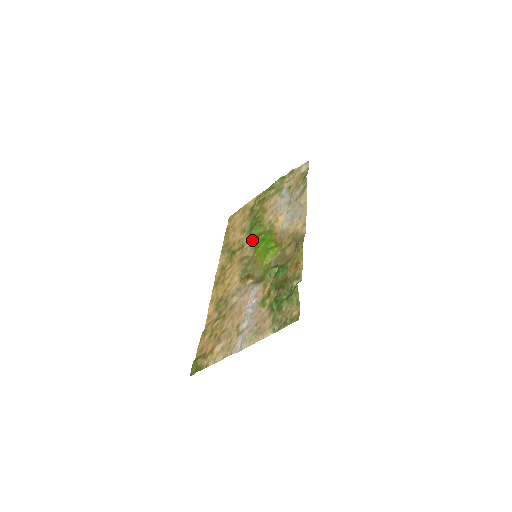
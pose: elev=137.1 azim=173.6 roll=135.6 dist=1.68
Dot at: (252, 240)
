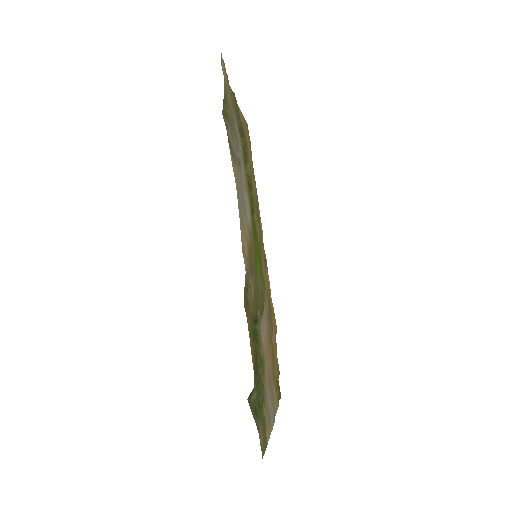
Dot at: (253, 211)
